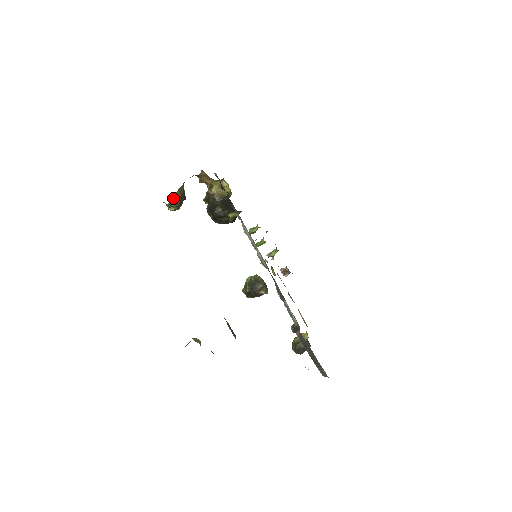
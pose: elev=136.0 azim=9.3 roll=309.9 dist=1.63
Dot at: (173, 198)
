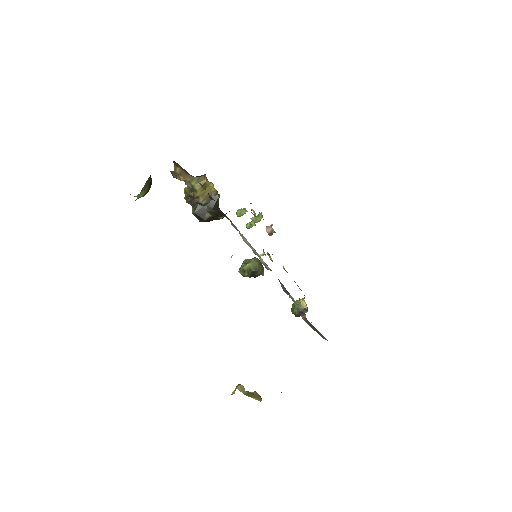
Dot at: (141, 192)
